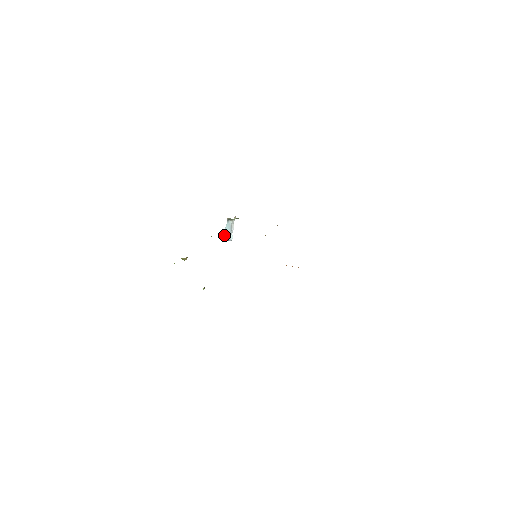
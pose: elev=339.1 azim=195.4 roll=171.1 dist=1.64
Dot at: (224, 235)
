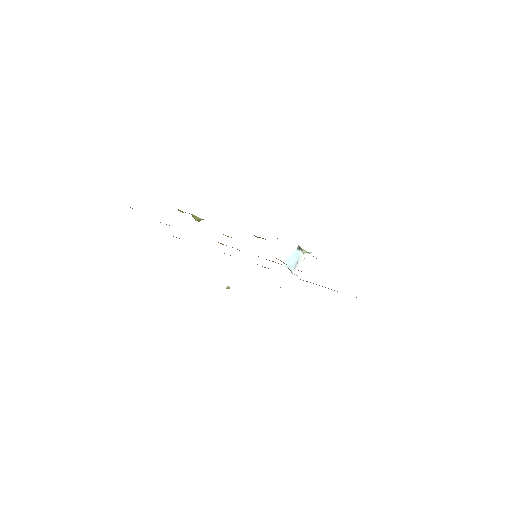
Dot at: (287, 261)
